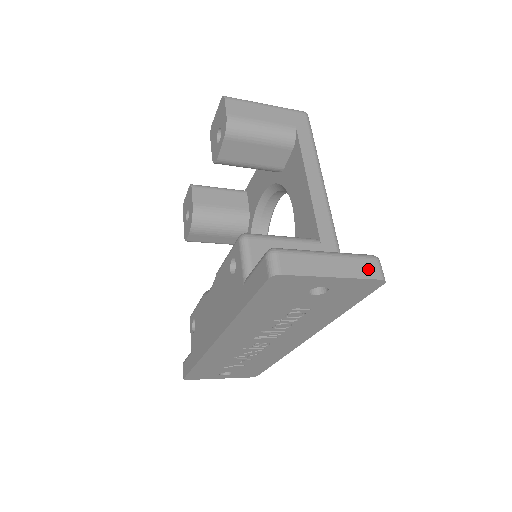
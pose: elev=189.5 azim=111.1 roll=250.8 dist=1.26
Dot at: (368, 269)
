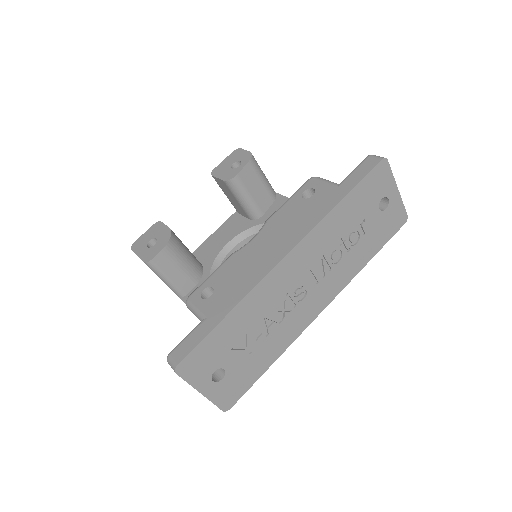
Dot at: occluded
